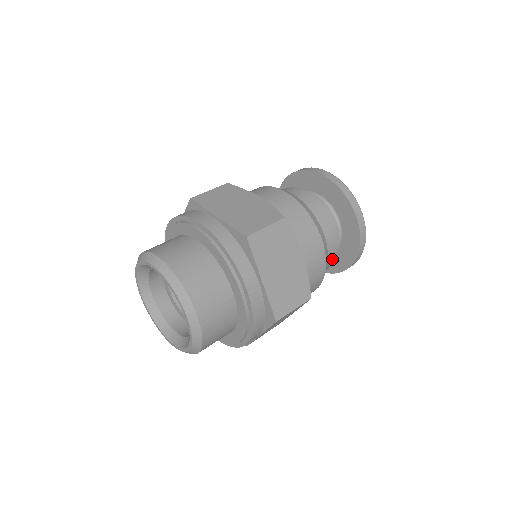
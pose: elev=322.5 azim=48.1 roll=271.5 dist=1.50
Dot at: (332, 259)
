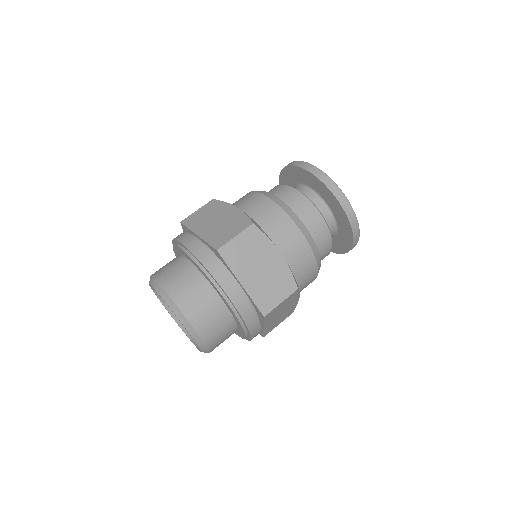
Dot at: (327, 244)
